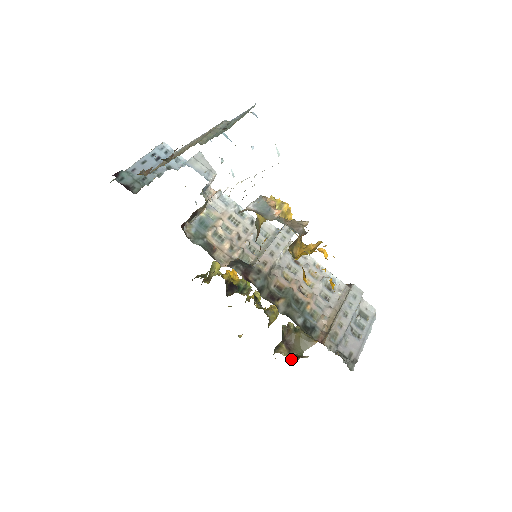
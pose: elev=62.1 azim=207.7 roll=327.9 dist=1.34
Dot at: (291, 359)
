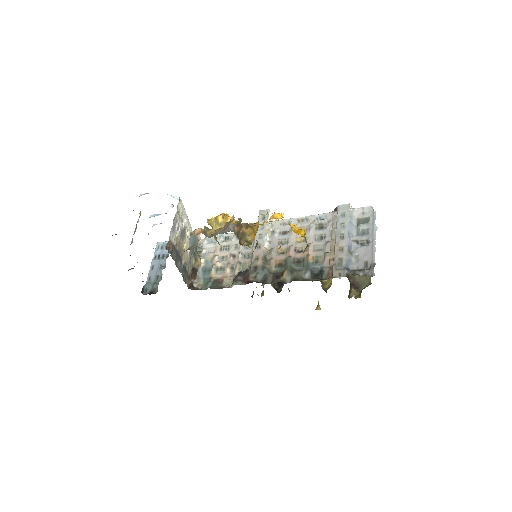
Dot at: (359, 296)
